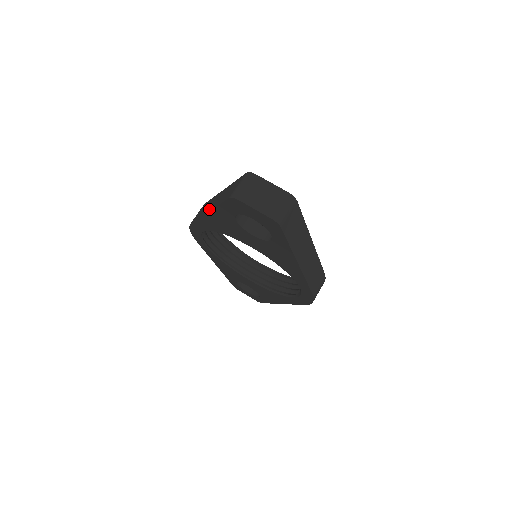
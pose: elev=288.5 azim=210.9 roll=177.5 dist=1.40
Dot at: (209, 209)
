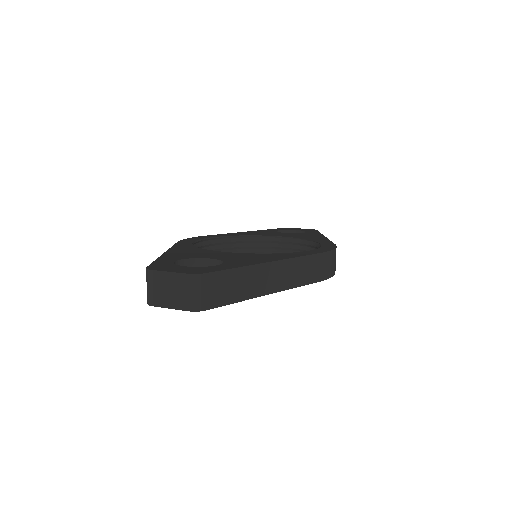
Dot at: occluded
